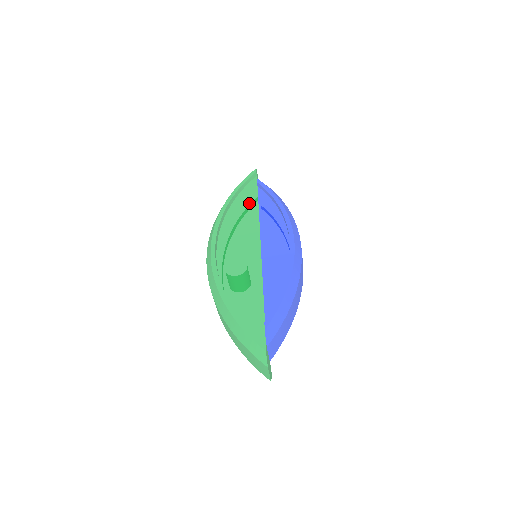
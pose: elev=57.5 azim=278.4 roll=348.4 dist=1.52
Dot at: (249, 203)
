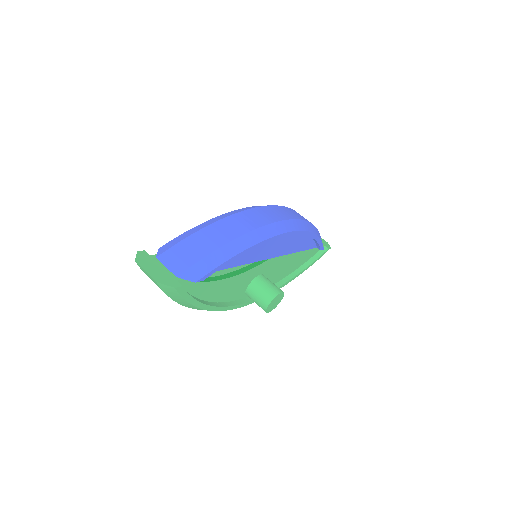
Dot at: occluded
